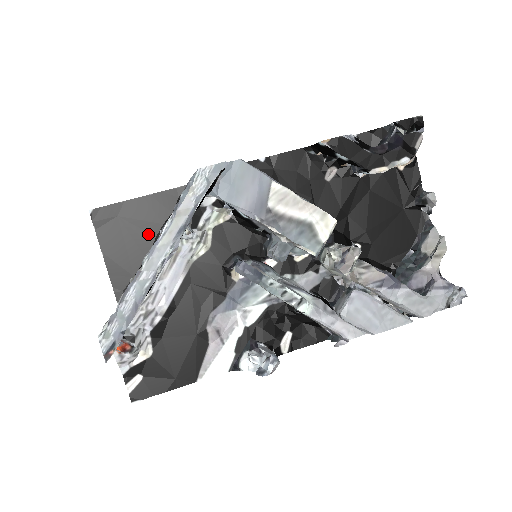
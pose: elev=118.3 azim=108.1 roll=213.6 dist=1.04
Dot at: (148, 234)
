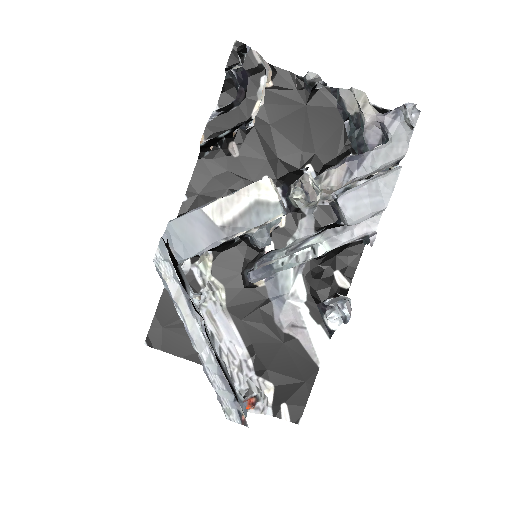
Dot at: occluded
